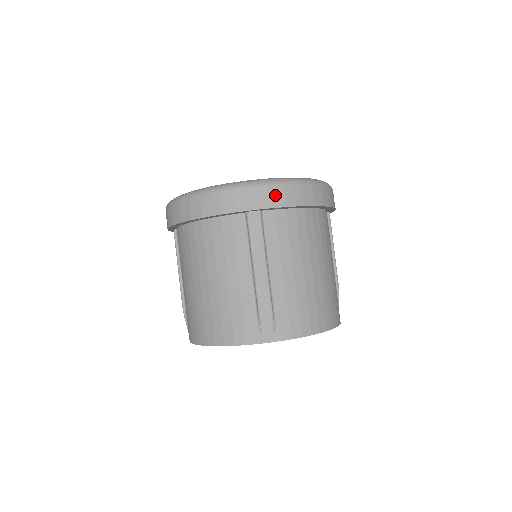
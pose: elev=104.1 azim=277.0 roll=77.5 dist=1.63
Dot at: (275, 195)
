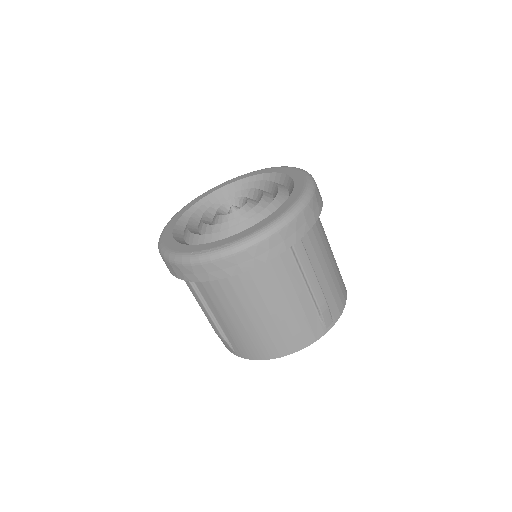
Dot at: (308, 217)
